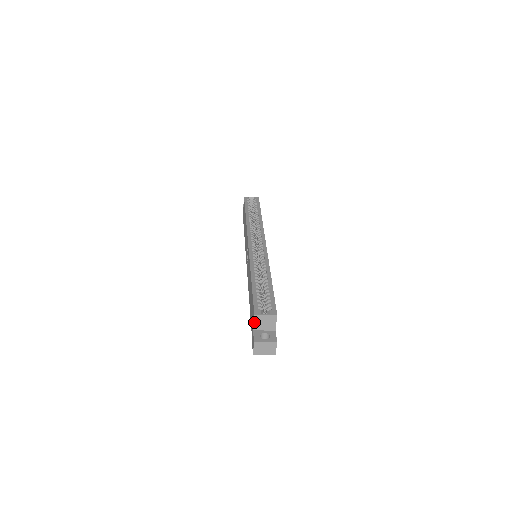
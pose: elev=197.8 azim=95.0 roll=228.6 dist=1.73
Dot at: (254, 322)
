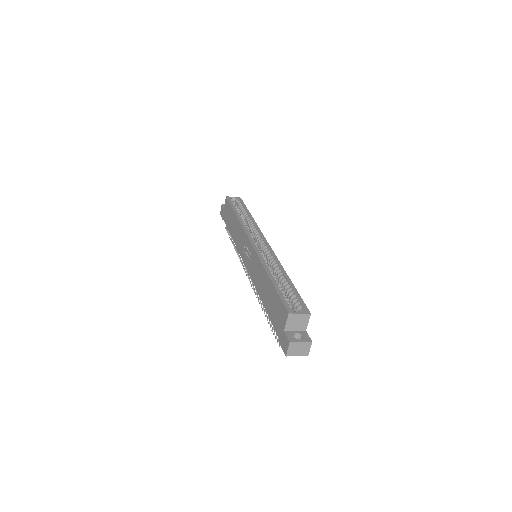
Dot at: (287, 321)
